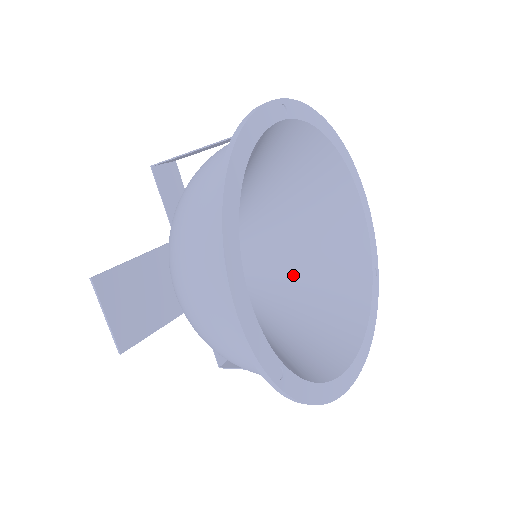
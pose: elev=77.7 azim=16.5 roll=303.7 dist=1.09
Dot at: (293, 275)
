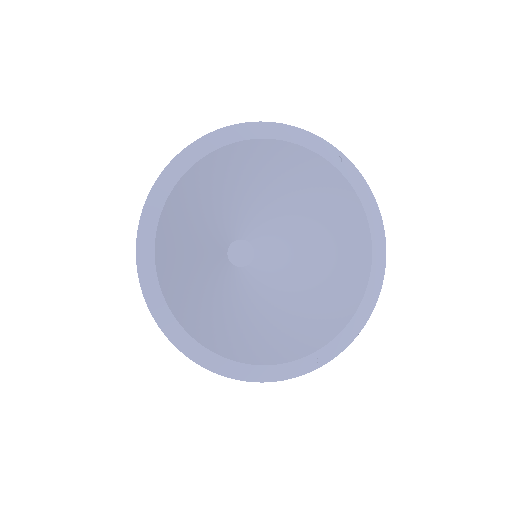
Dot at: (268, 305)
